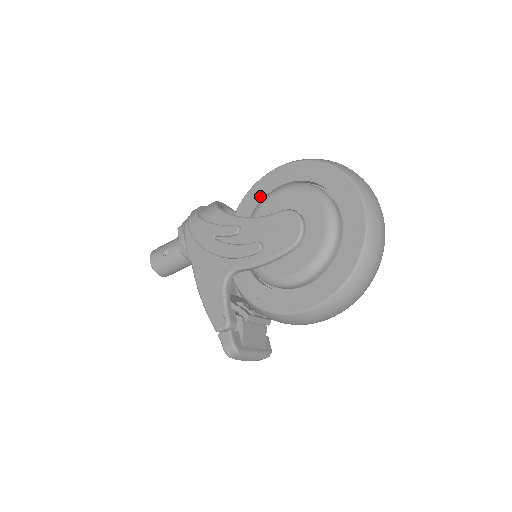
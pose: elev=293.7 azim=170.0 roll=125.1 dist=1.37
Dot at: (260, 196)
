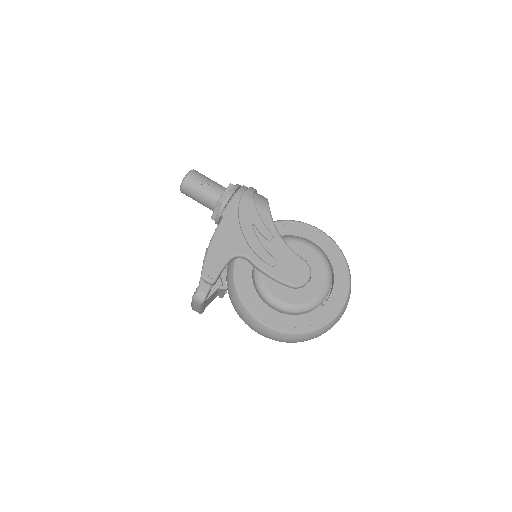
Dot at: (297, 232)
